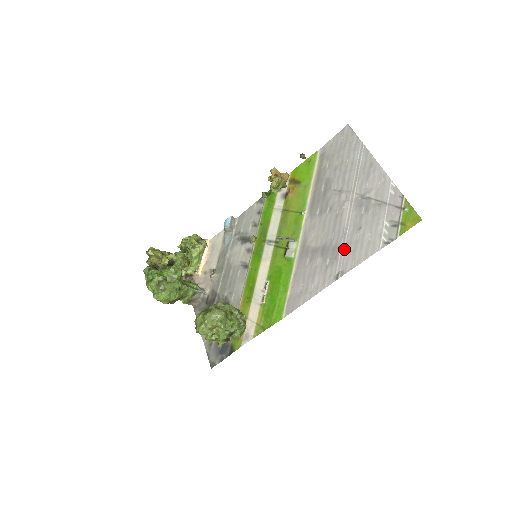
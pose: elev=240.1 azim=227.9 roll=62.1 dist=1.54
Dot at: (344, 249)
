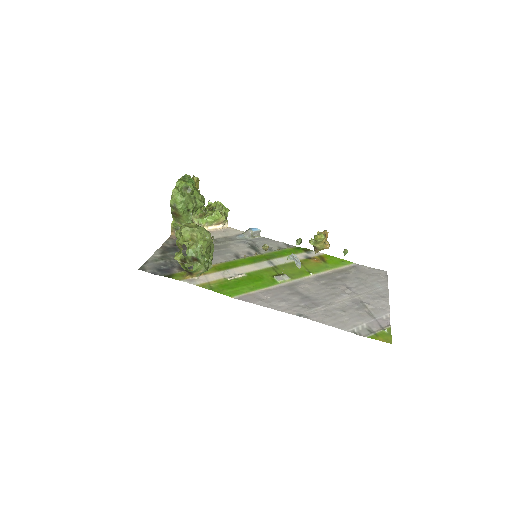
Dot at: (321, 309)
